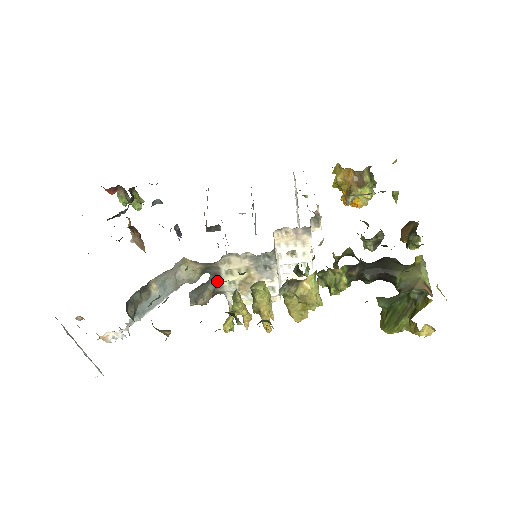
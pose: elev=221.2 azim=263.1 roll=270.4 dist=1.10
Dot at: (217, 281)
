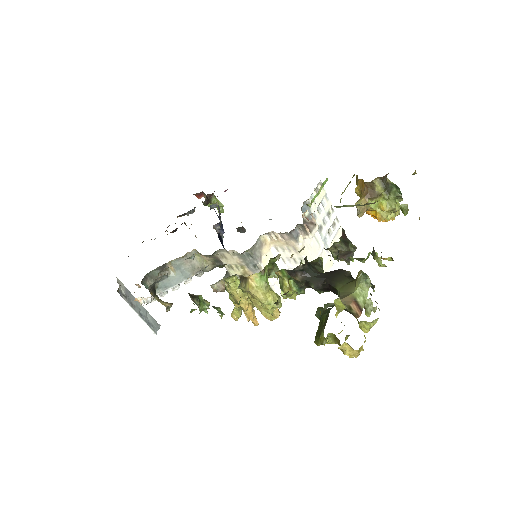
Dot at: (228, 274)
